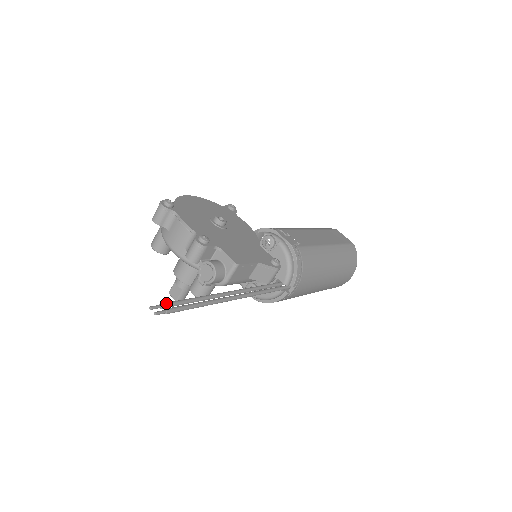
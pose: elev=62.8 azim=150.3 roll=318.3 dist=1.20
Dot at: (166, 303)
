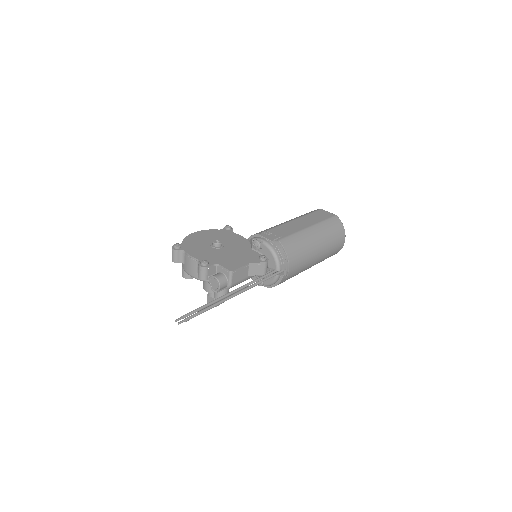
Dot at: (185, 315)
